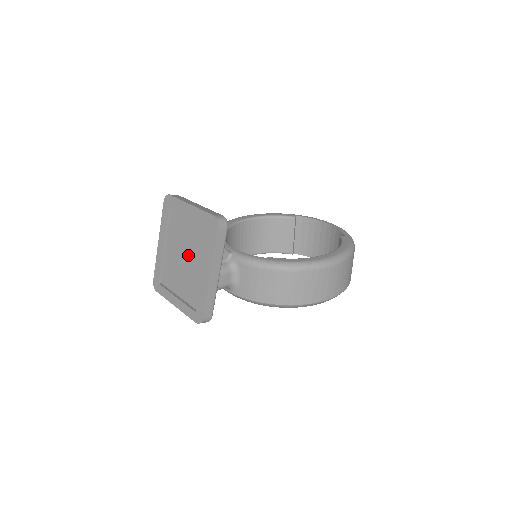
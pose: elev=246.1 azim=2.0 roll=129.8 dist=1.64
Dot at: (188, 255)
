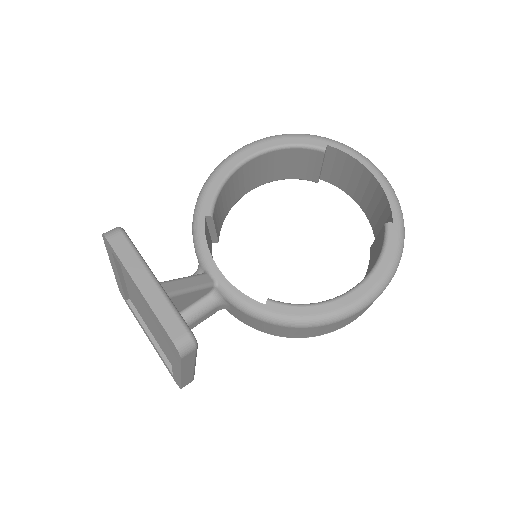
Dot at: (152, 320)
